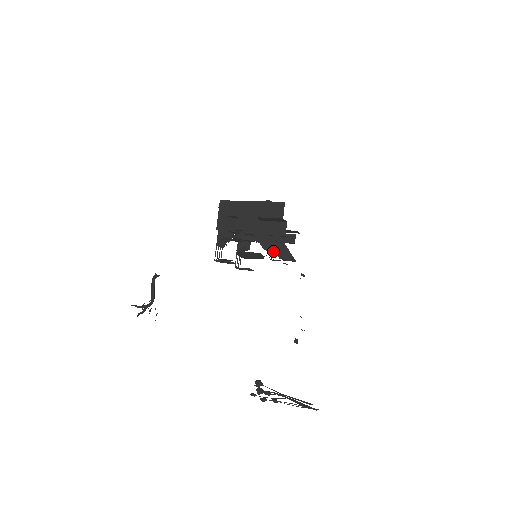
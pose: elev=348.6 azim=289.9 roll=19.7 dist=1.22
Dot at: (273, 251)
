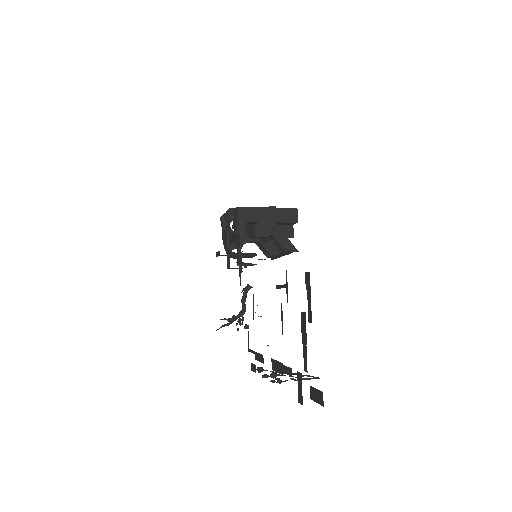
Dot at: occluded
